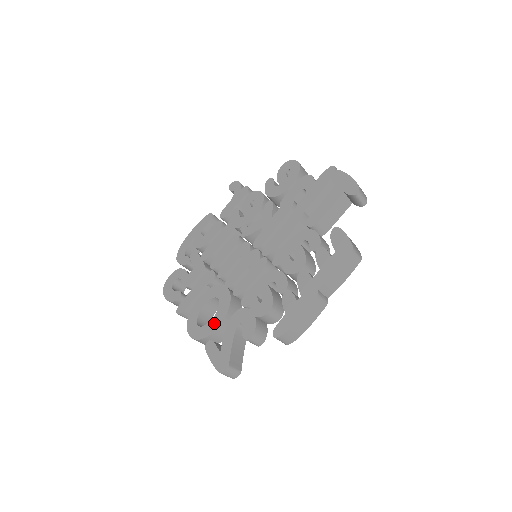
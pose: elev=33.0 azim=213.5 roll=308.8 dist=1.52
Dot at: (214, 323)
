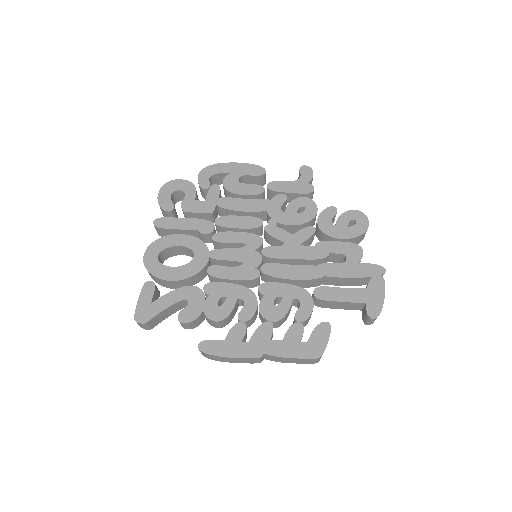
Dot at: (171, 273)
